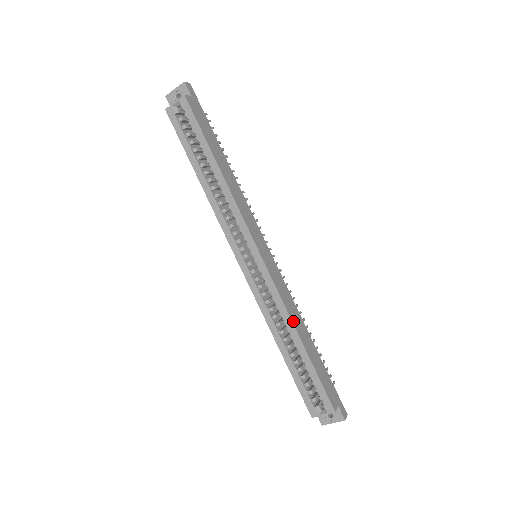
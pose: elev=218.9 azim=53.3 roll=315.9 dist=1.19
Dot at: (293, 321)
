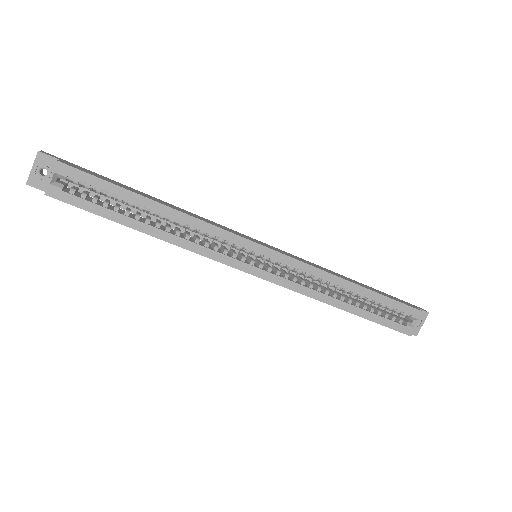
Dot at: (337, 276)
